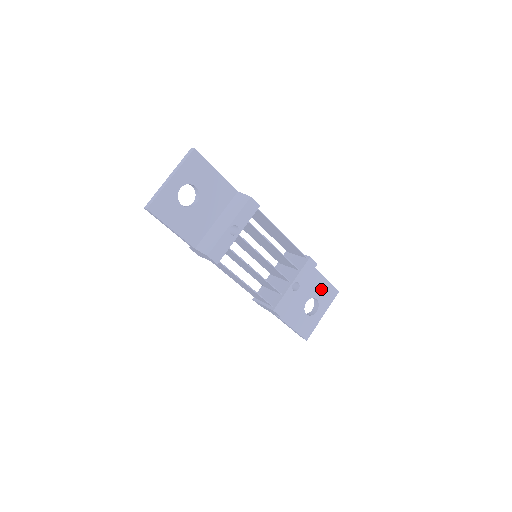
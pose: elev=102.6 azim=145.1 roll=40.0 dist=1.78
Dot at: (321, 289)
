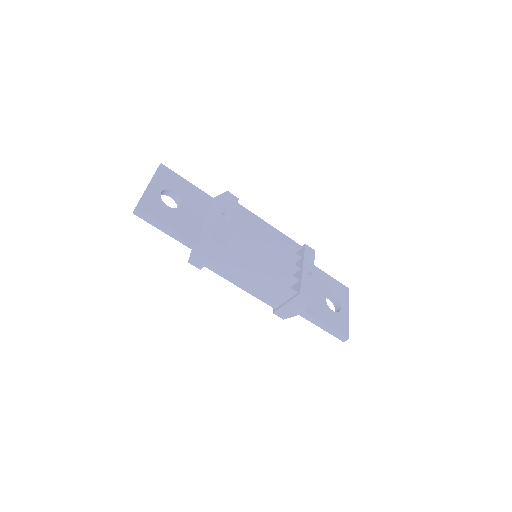
Dot at: (331, 286)
